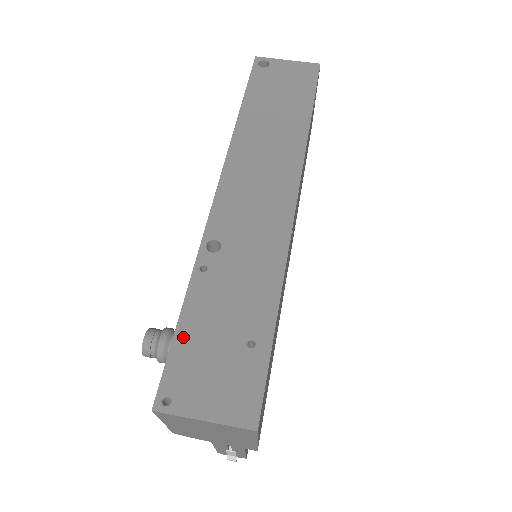
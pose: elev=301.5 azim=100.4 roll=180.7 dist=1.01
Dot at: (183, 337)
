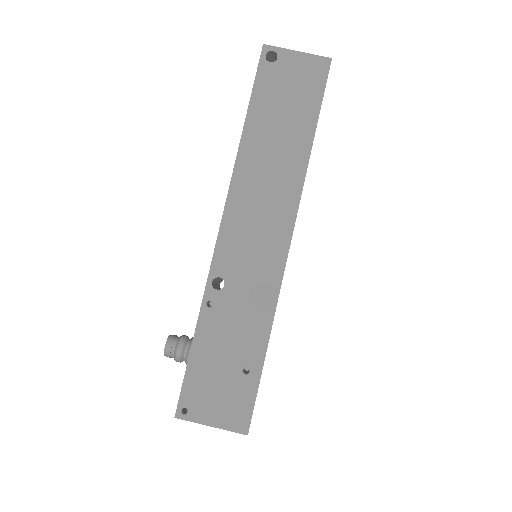
Dot at: (195, 364)
